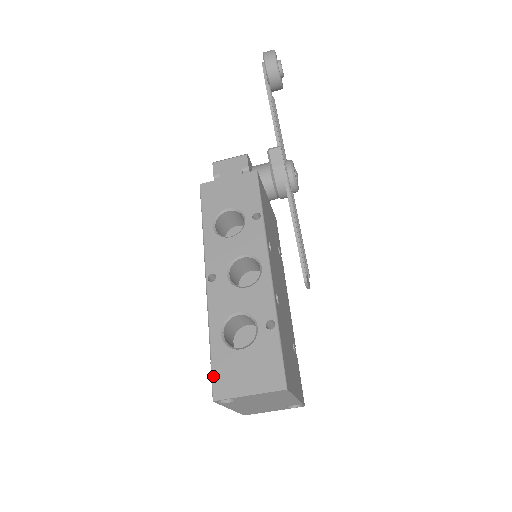
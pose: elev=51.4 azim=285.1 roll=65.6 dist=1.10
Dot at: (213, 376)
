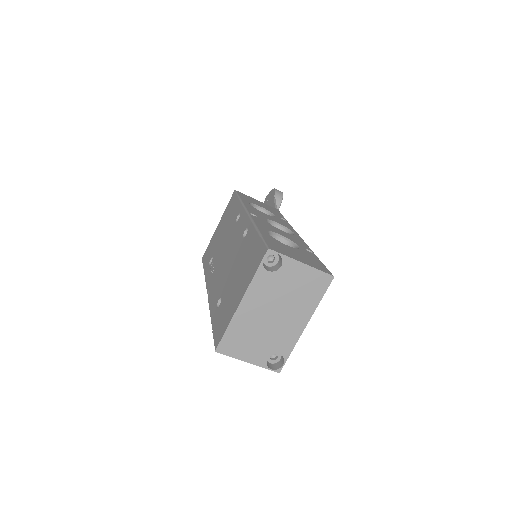
Dot at: (266, 241)
